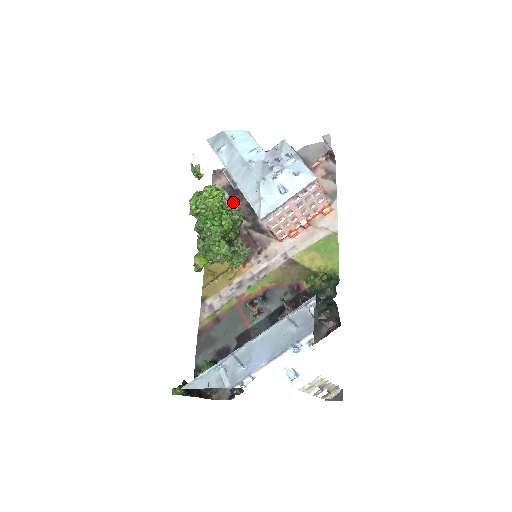
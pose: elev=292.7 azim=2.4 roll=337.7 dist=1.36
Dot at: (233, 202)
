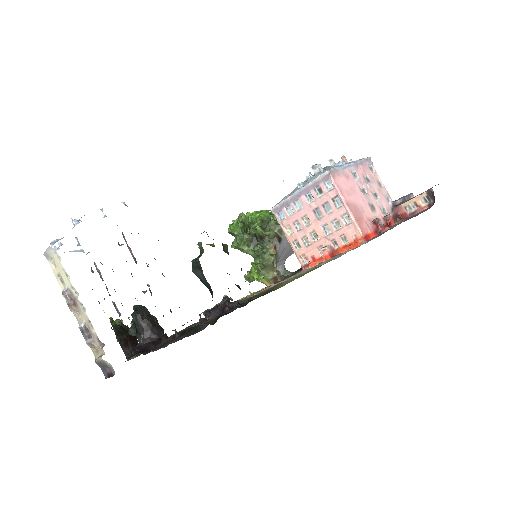
Dot at: occluded
